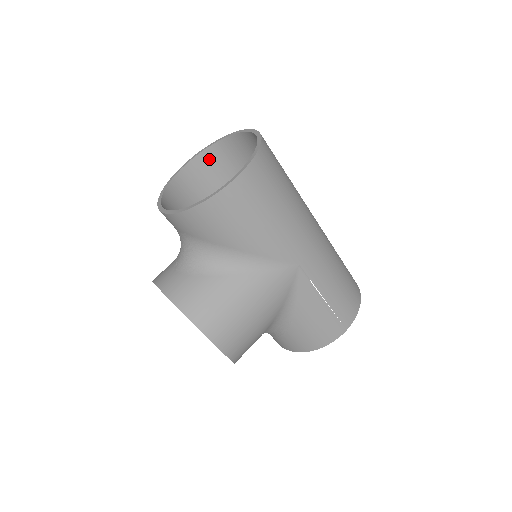
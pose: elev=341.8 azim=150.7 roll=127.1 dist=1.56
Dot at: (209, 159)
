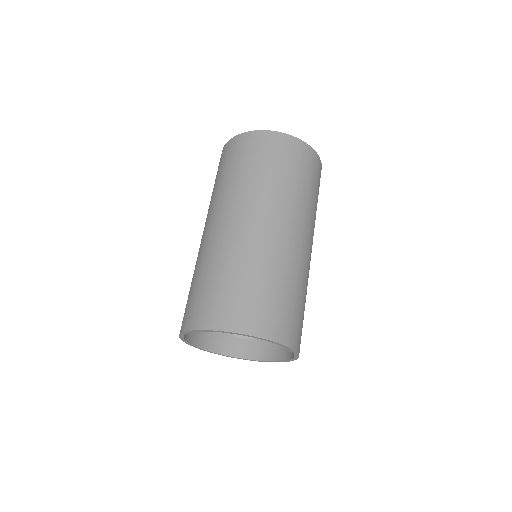
Dot at: occluded
